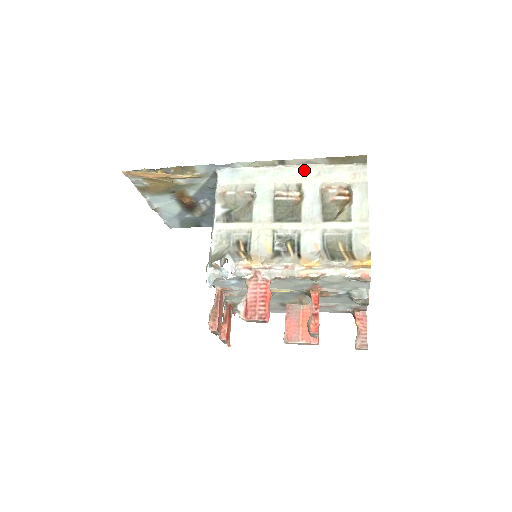
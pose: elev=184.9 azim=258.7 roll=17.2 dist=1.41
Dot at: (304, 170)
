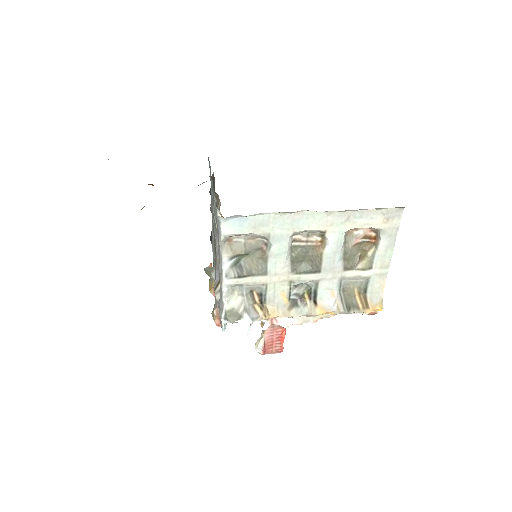
Dot at: (331, 215)
